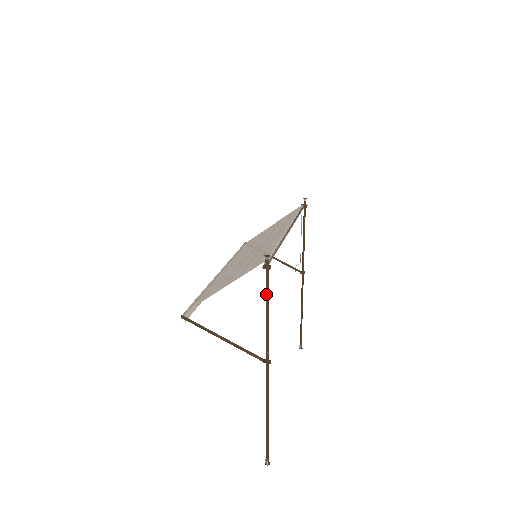
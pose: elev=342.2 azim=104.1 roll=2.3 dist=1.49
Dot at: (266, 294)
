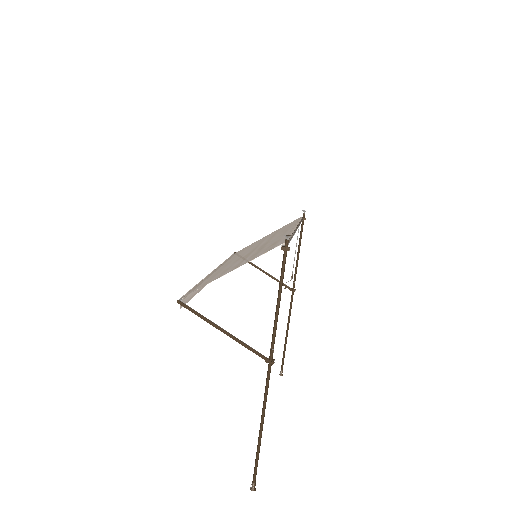
Dot at: (281, 280)
